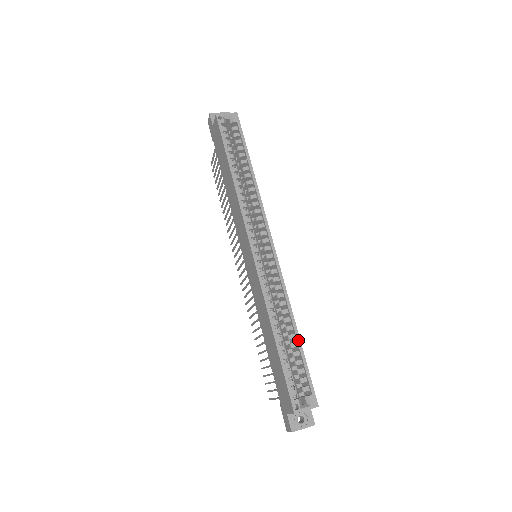
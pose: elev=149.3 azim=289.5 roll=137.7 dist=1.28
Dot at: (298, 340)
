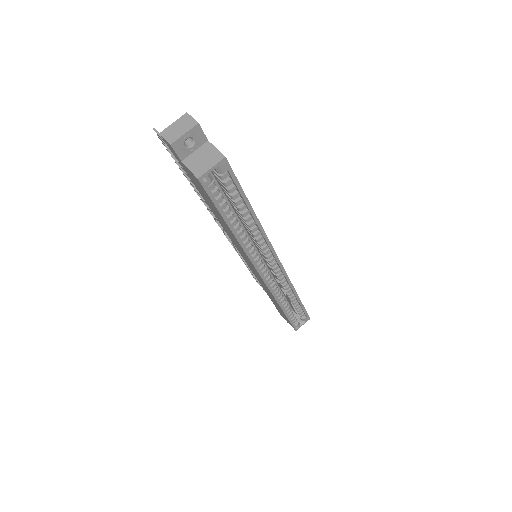
Dot at: (299, 301)
